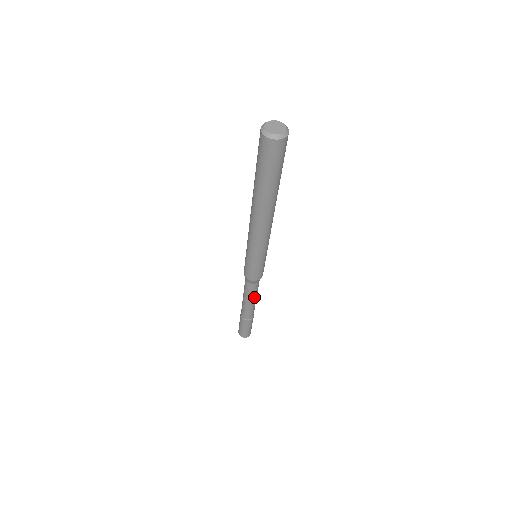
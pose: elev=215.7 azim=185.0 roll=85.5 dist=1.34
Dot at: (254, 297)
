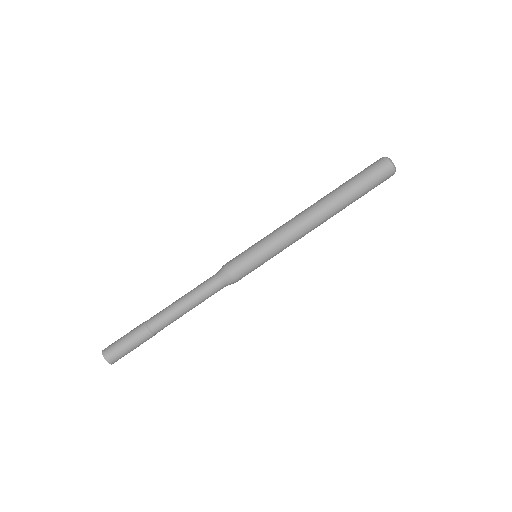
Dot at: (197, 302)
